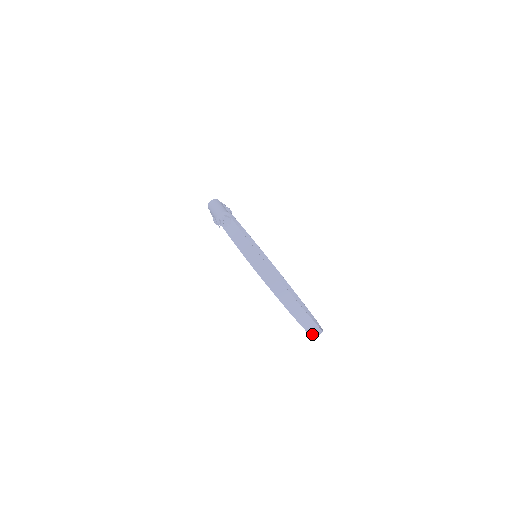
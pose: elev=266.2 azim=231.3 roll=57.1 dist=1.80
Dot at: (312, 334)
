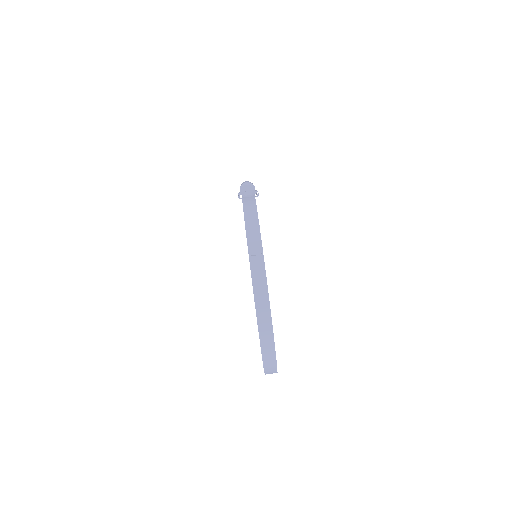
Dot at: (263, 348)
